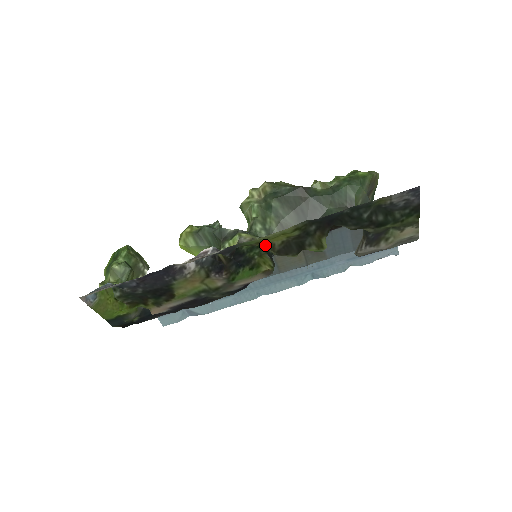
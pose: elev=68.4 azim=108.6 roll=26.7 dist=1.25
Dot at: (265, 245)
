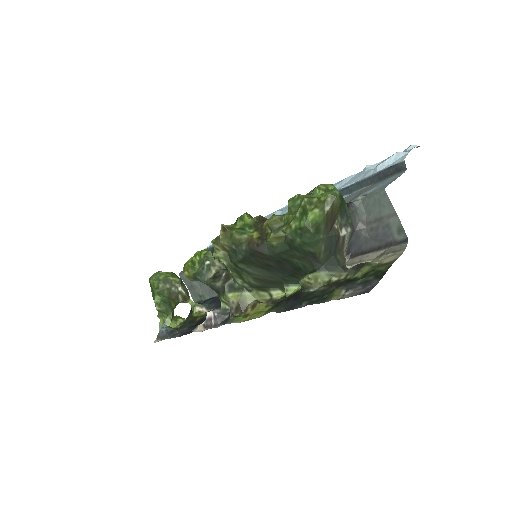
Dot at: (252, 306)
